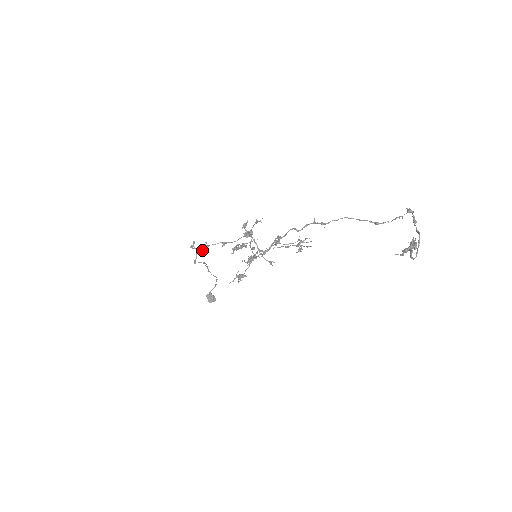
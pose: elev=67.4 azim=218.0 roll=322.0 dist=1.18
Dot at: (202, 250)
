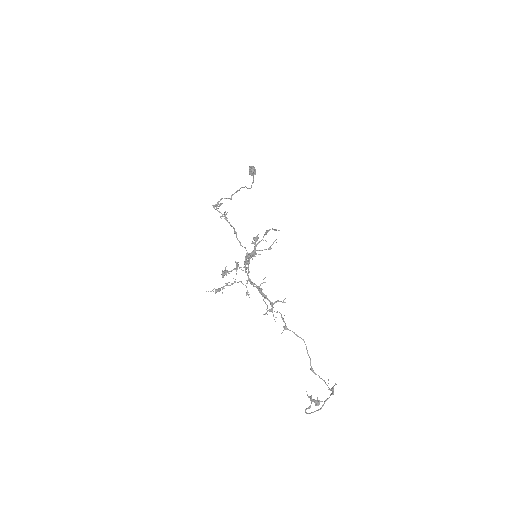
Dot at: (220, 217)
